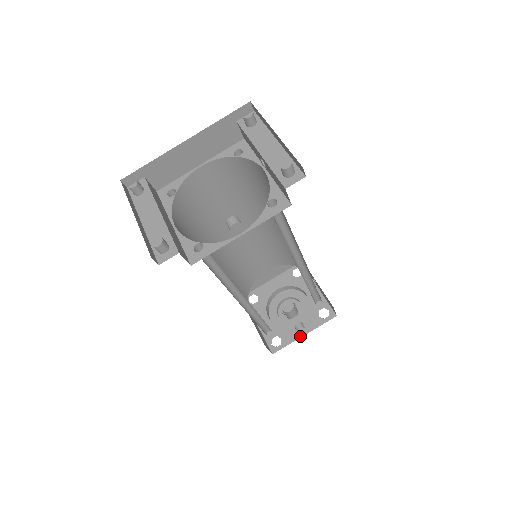
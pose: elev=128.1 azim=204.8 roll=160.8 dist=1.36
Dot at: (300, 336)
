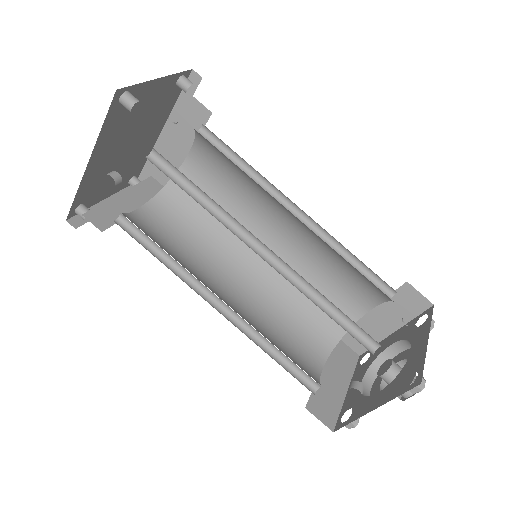
Dot at: (368, 411)
